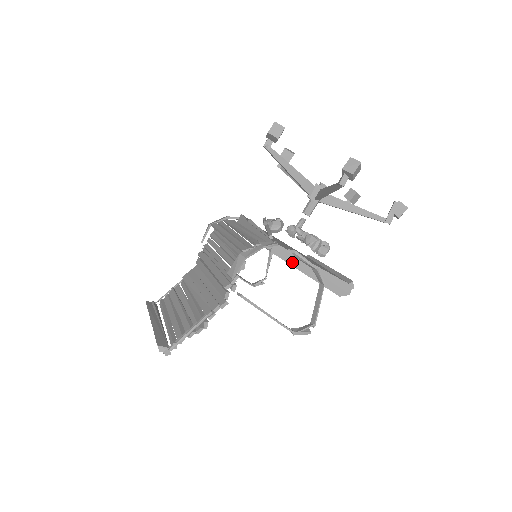
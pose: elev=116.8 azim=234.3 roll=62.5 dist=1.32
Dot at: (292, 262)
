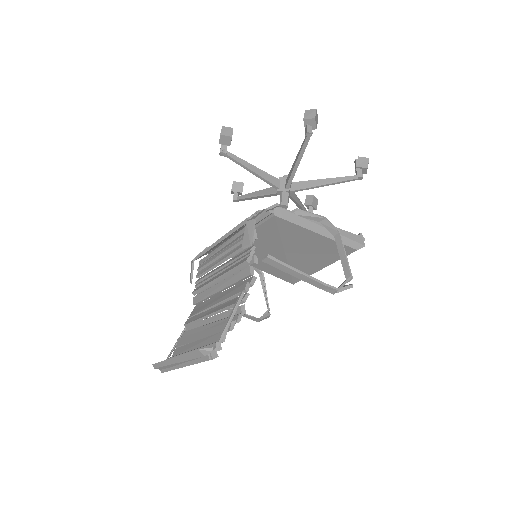
Dot at: (299, 222)
